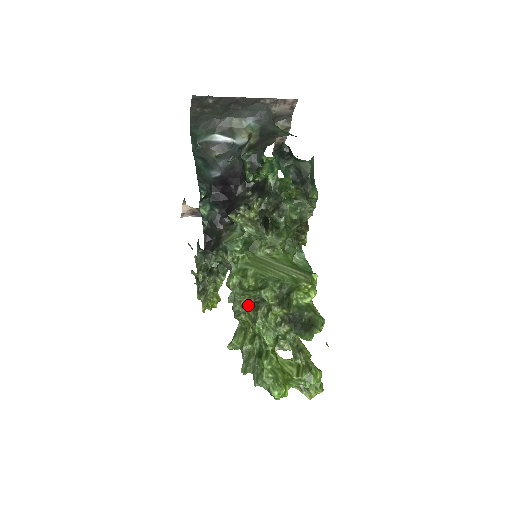
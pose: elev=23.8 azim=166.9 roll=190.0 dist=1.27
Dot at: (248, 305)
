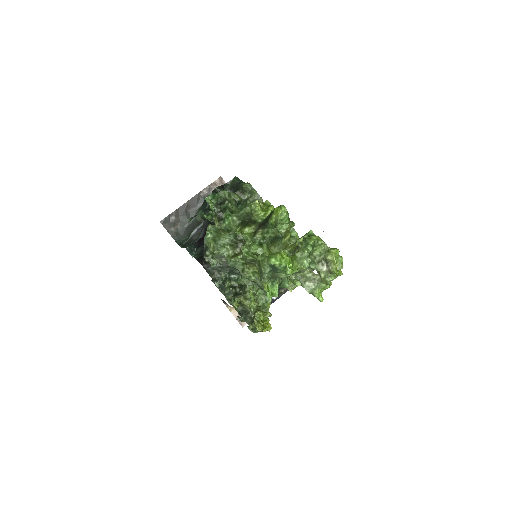
Dot at: (237, 255)
